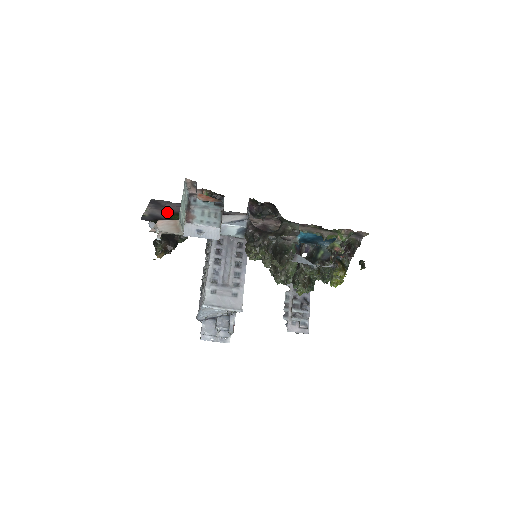
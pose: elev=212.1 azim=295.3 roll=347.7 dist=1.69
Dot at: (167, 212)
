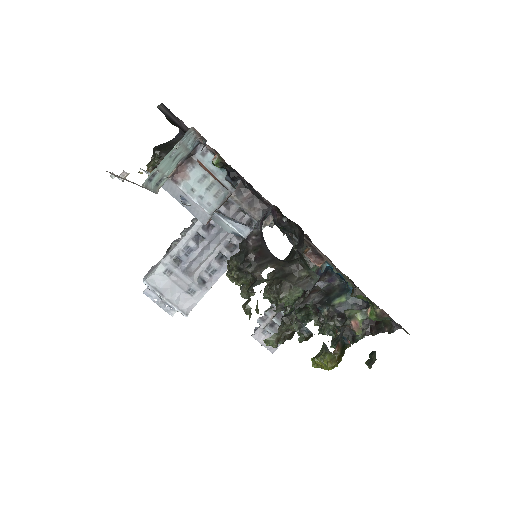
Dot at: occluded
